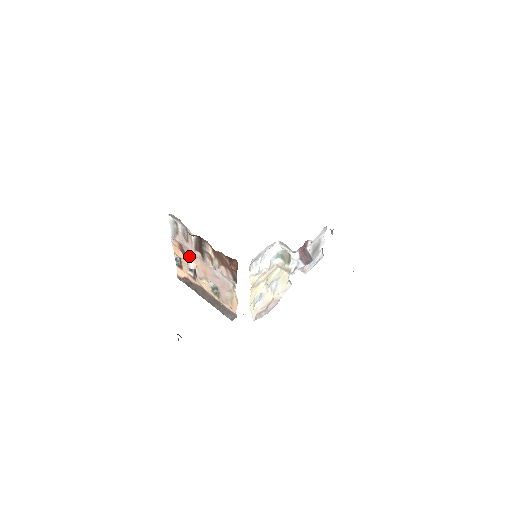
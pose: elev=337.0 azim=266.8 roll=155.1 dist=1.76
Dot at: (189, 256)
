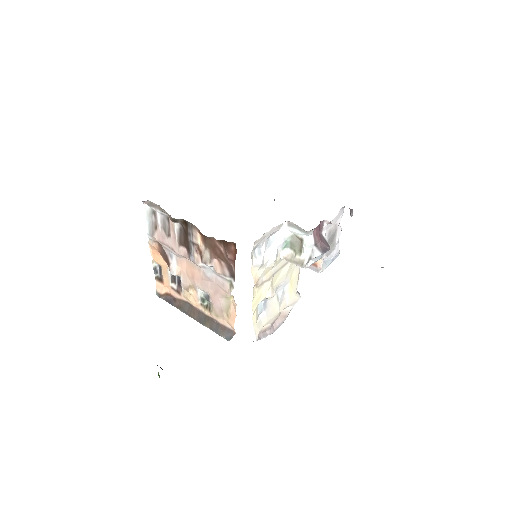
Dot at: (171, 258)
